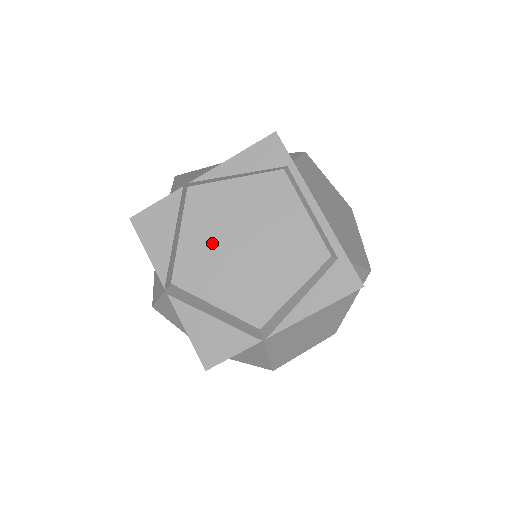
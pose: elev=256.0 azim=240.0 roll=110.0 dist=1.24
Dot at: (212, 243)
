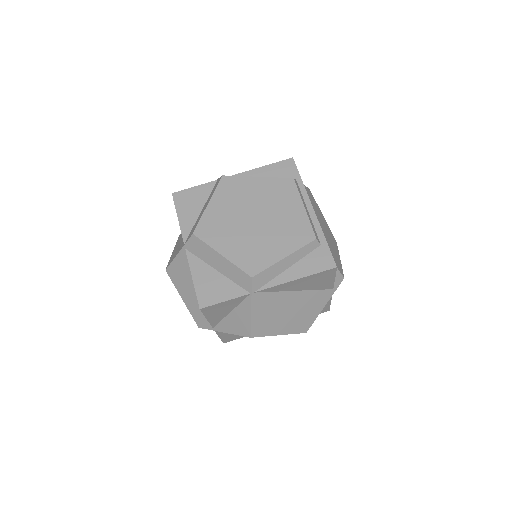
Dot at: (231, 213)
